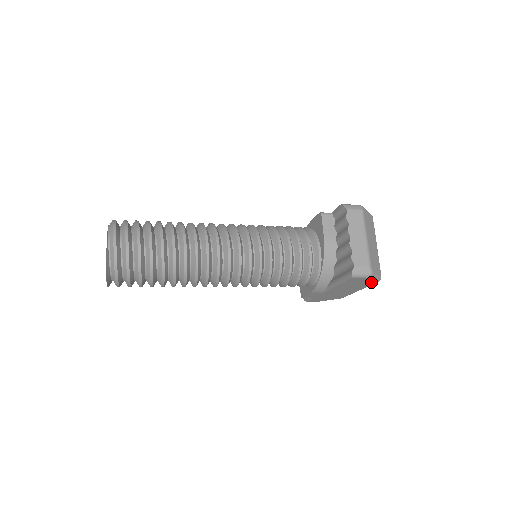
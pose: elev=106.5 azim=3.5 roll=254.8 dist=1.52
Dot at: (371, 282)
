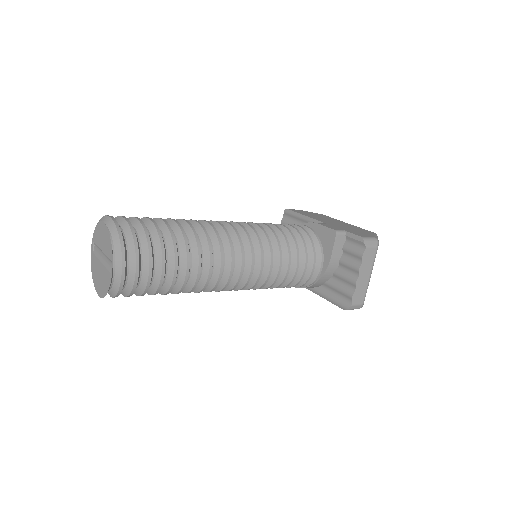
Dot at: occluded
